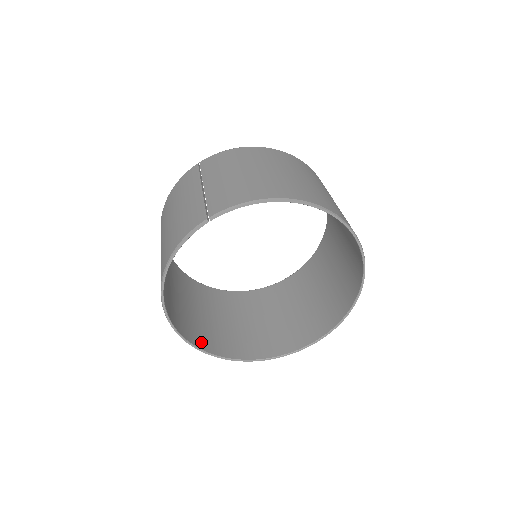
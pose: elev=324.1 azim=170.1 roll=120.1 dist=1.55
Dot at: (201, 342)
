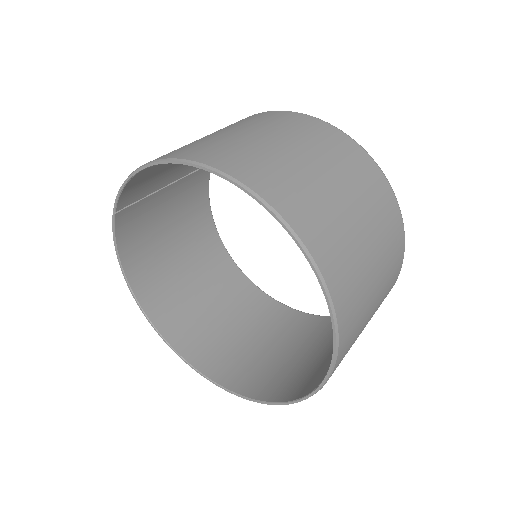
Dot at: (213, 368)
